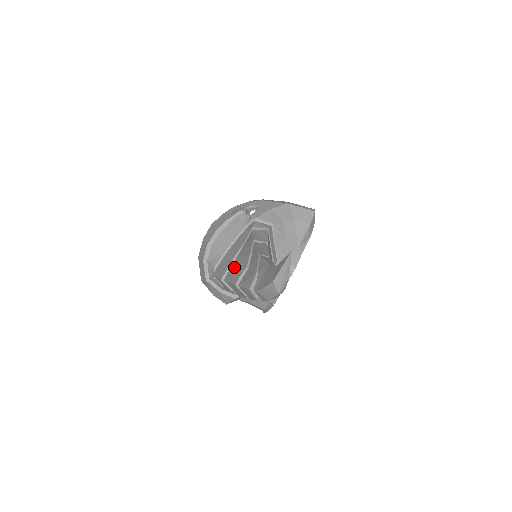
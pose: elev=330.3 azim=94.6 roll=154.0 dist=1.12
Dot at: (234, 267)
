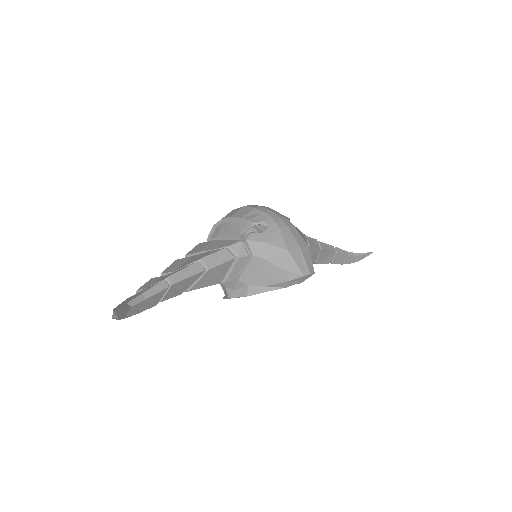
Dot at: (184, 260)
